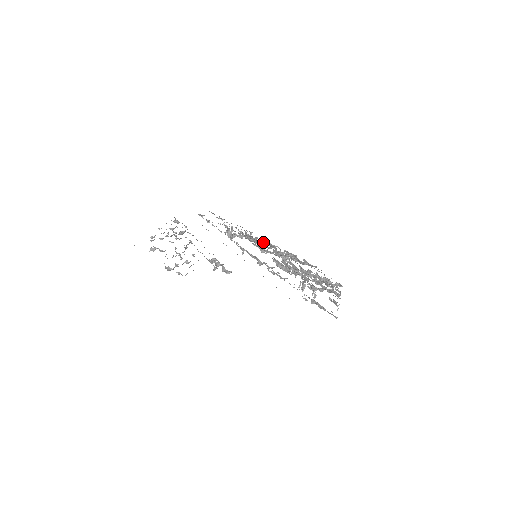
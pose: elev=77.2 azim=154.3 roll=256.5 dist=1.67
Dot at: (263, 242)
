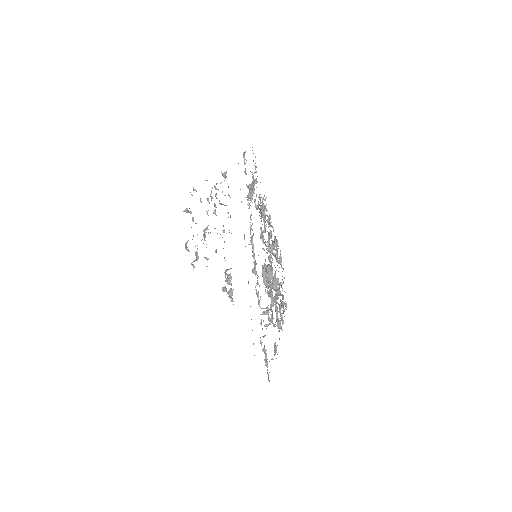
Dot at: (268, 220)
